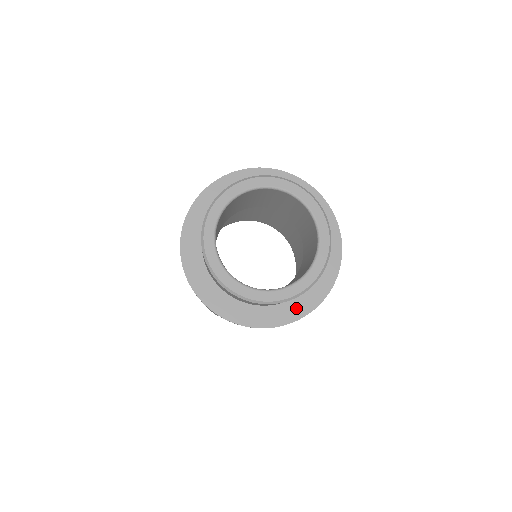
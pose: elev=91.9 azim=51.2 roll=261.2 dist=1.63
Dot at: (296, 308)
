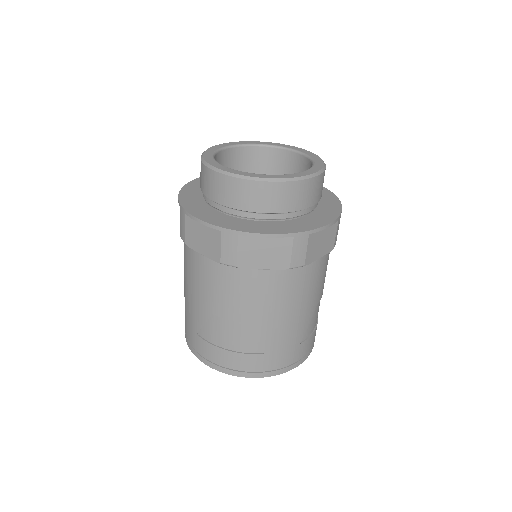
Dot at: (317, 220)
